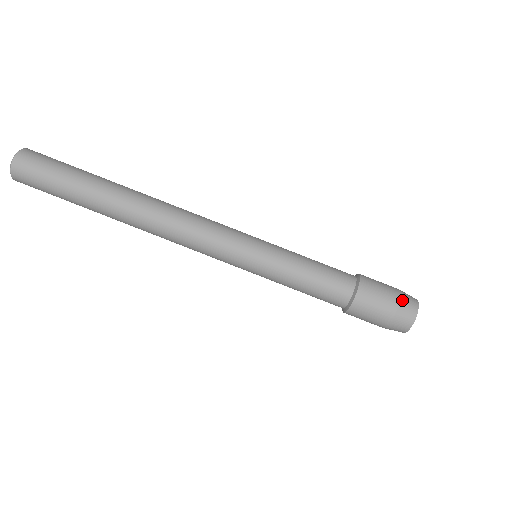
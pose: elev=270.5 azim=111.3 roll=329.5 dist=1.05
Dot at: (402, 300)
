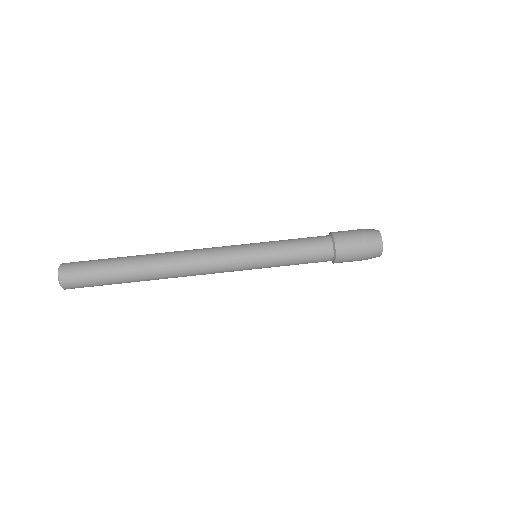
Dot at: (369, 242)
